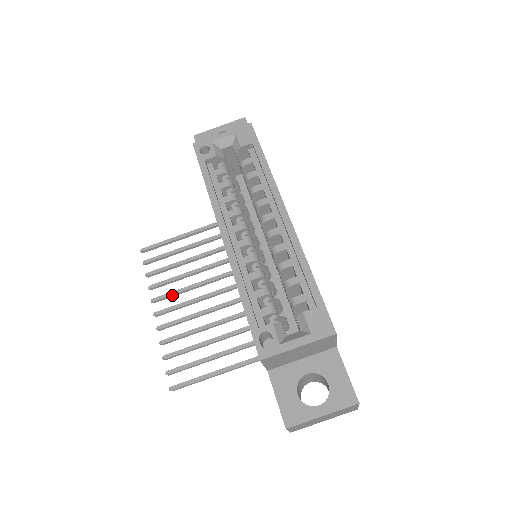
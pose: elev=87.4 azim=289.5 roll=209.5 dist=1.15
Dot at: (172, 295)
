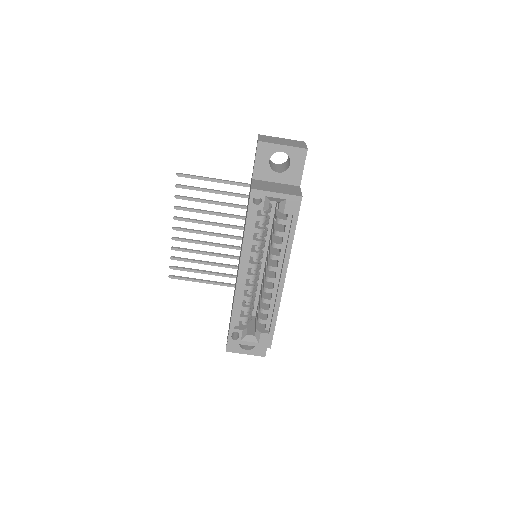
Dot at: occluded
